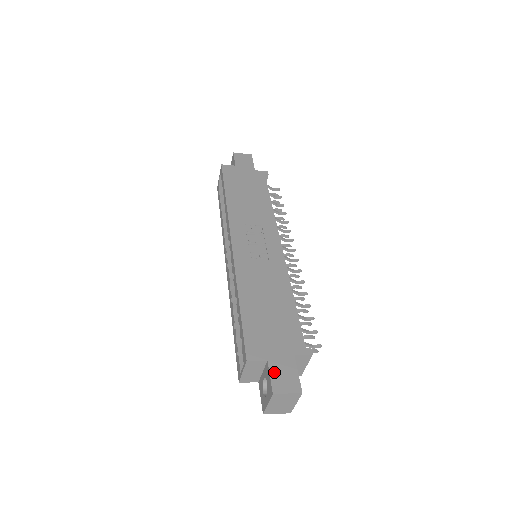
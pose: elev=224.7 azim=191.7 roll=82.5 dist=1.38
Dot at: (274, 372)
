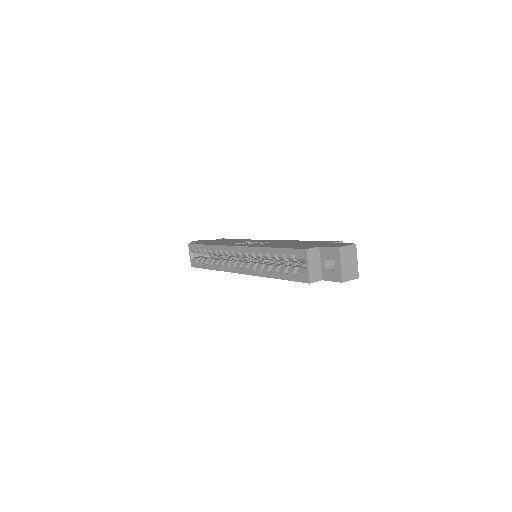
Dot at: (329, 246)
